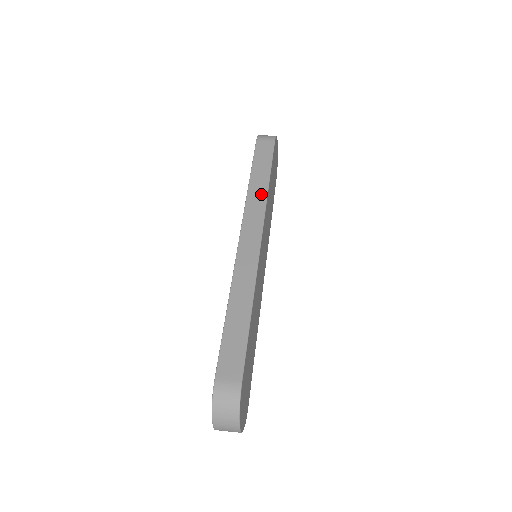
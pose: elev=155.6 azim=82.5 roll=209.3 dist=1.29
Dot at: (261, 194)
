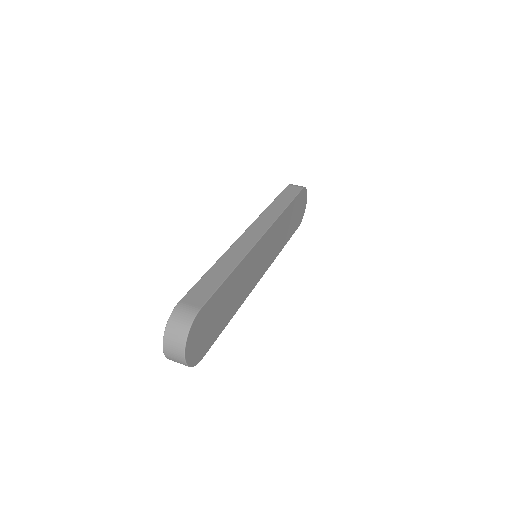
Dot at: (276, 212)
